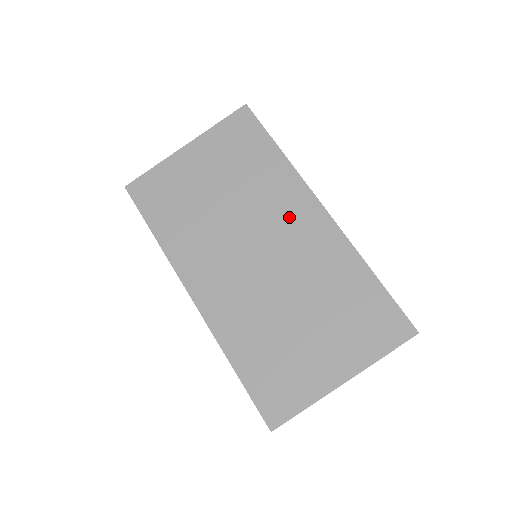
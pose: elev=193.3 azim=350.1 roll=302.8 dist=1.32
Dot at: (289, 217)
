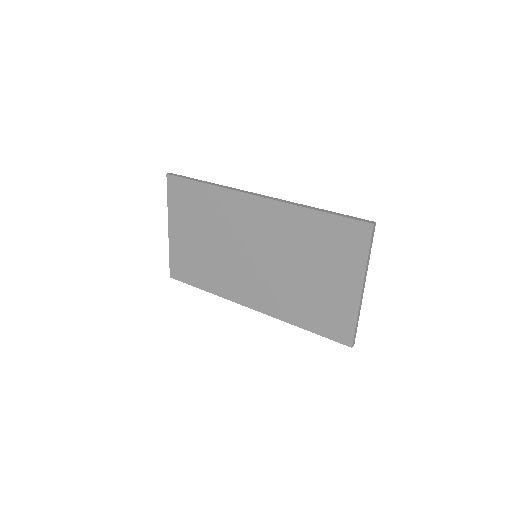
Dot at: (247, 220)
